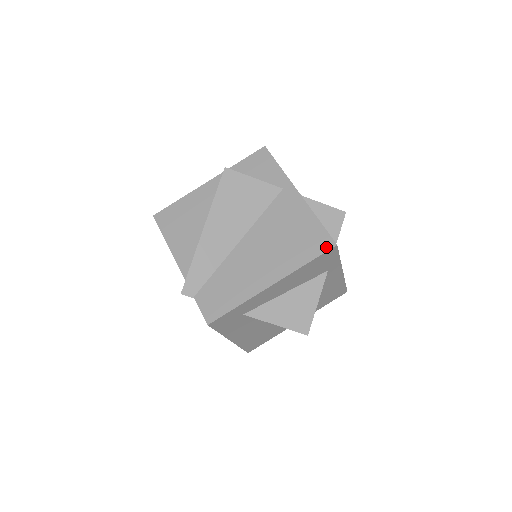
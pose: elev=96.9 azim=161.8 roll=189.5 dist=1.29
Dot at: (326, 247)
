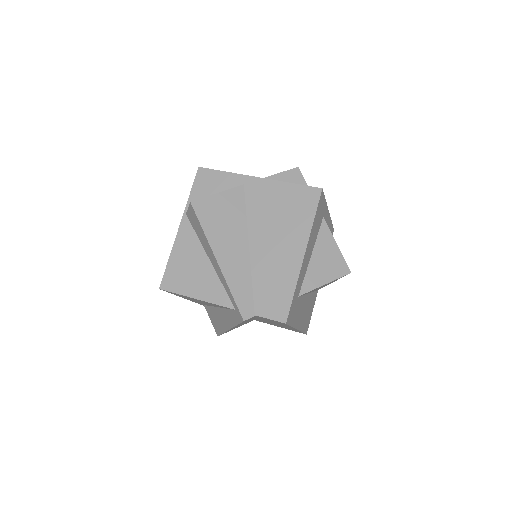
Dot at: (316, 196)
